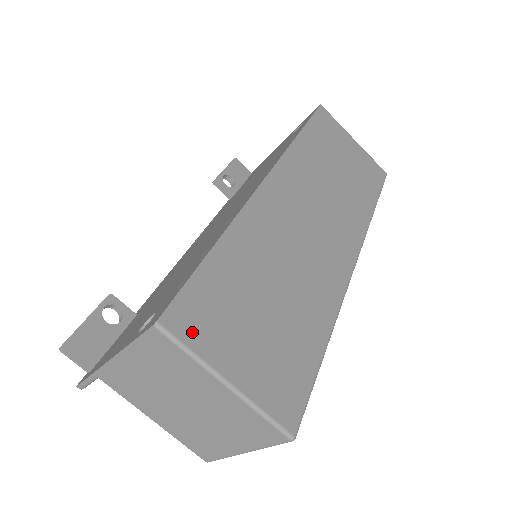
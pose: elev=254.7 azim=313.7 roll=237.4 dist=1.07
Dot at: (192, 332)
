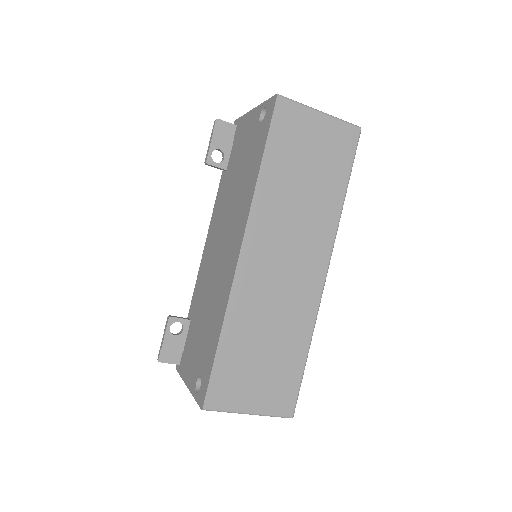
Dot at: (223, 402)
